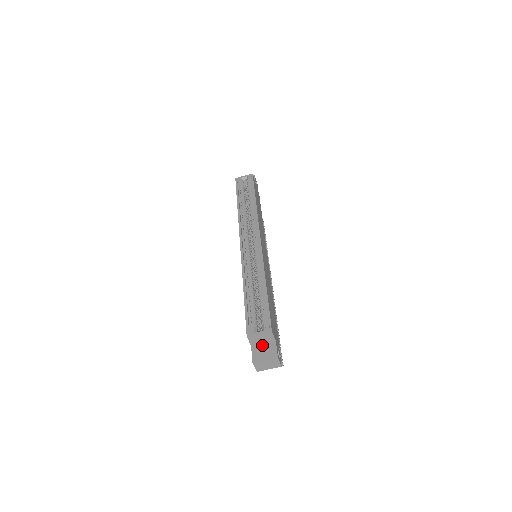
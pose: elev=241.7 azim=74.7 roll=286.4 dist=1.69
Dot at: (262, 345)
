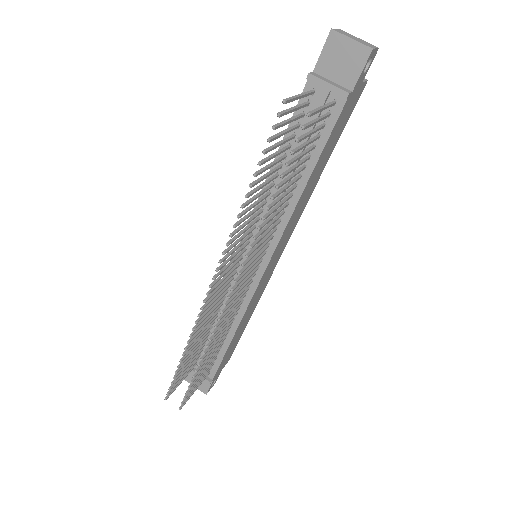
Dot at: occluded
